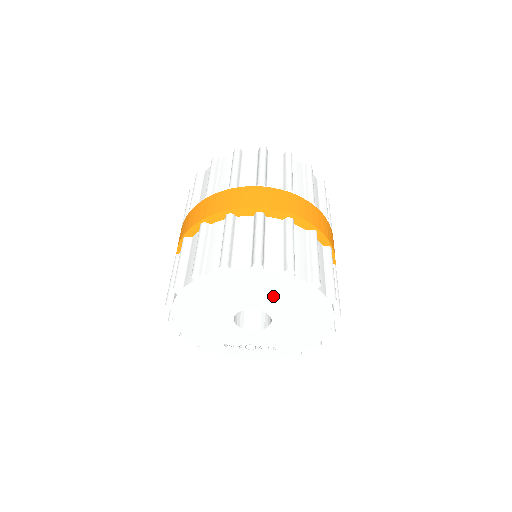
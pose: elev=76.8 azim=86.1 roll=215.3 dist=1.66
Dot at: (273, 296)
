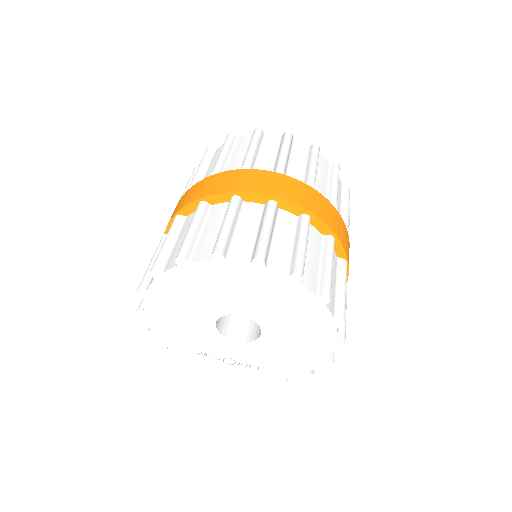
Dot at: (269, 304)
